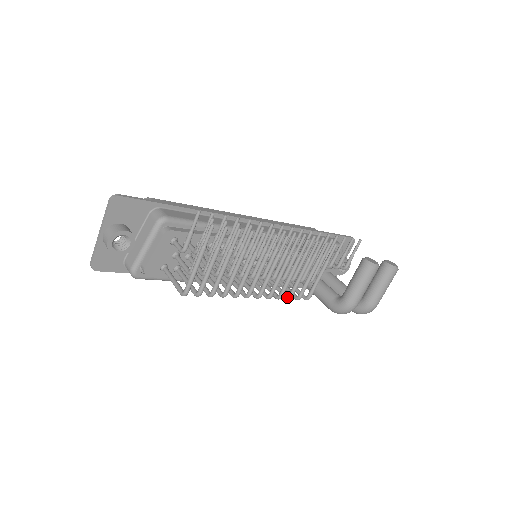
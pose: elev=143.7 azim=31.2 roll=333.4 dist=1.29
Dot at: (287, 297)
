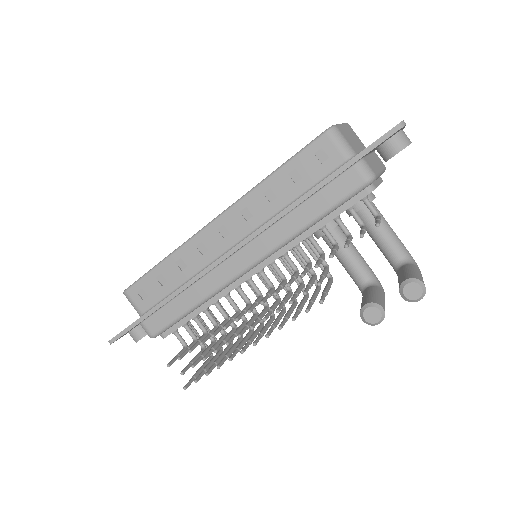
Dot at: (304, 295)
